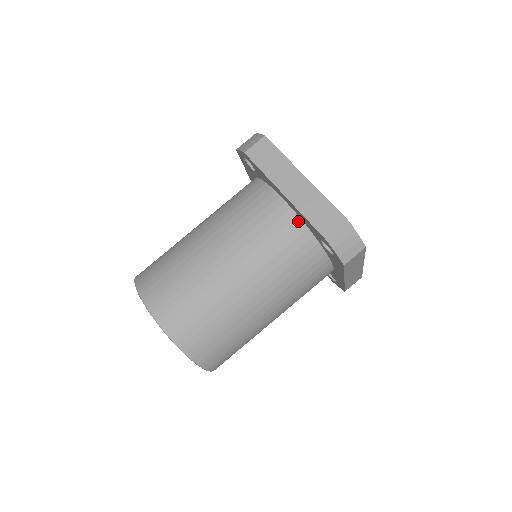
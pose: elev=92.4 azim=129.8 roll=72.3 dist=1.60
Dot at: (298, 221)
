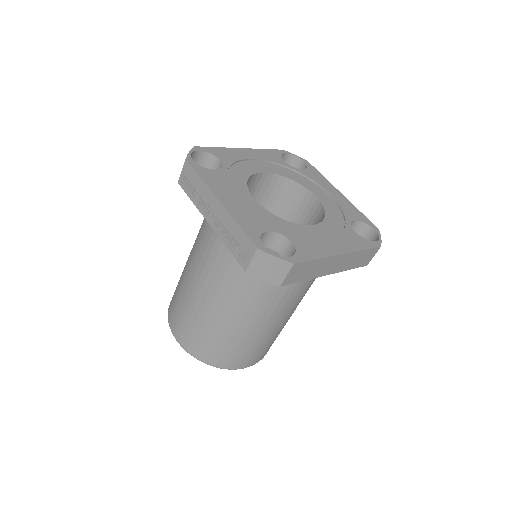
Dot at: occluded
